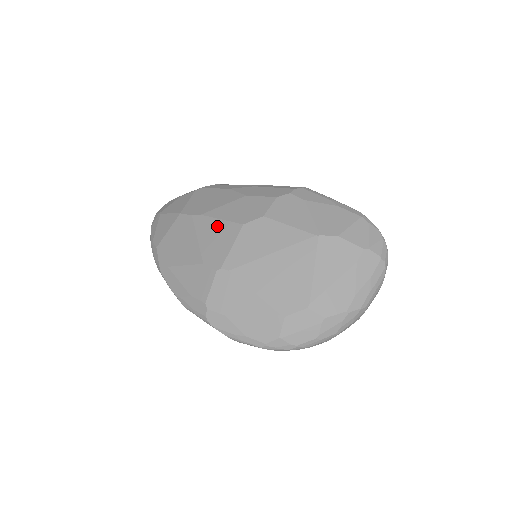
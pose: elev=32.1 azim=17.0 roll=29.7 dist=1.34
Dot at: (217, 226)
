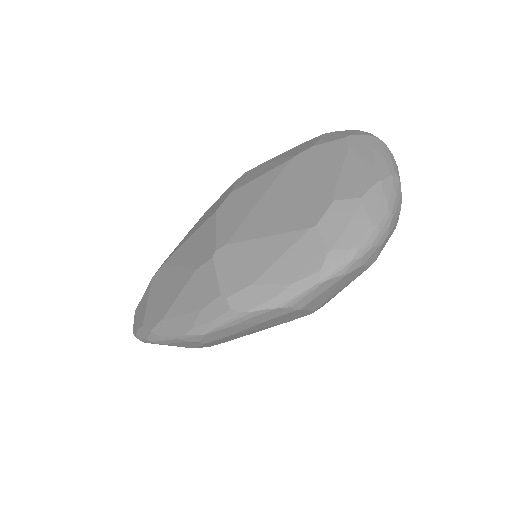
Dot at: (192, 240)
